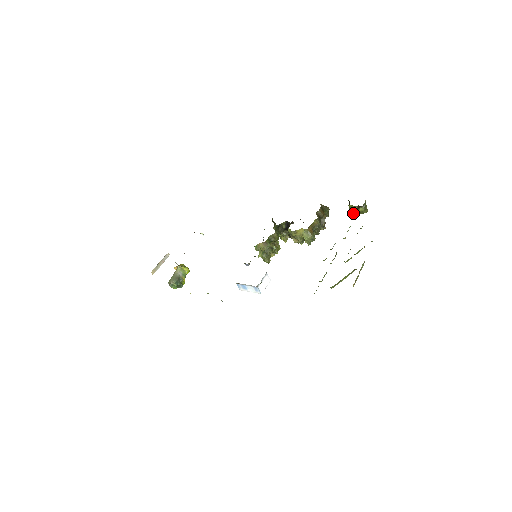
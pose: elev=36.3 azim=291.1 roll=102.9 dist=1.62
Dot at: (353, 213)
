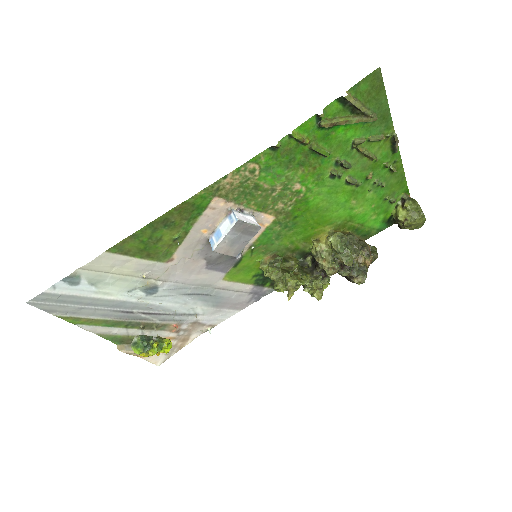
Dot at: (400, 216)
